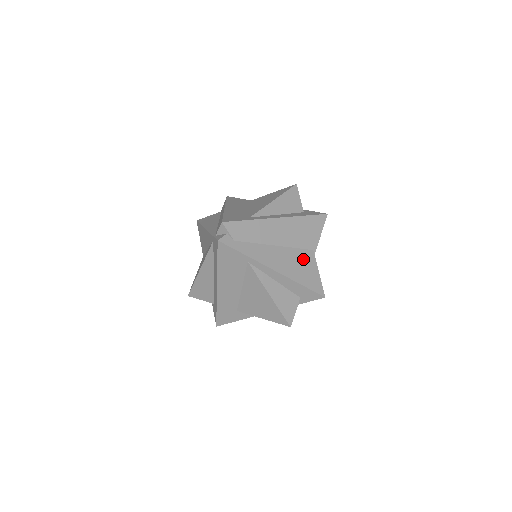
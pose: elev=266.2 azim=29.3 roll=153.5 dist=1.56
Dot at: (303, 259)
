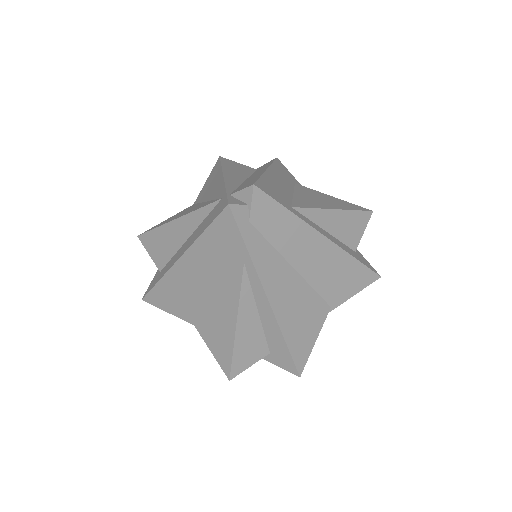
Dot at: (312, 310)
